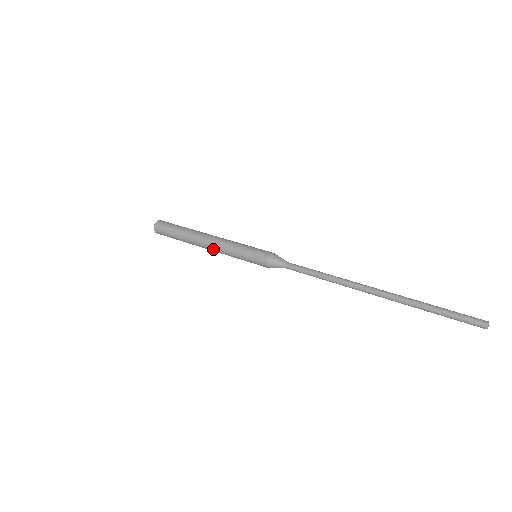
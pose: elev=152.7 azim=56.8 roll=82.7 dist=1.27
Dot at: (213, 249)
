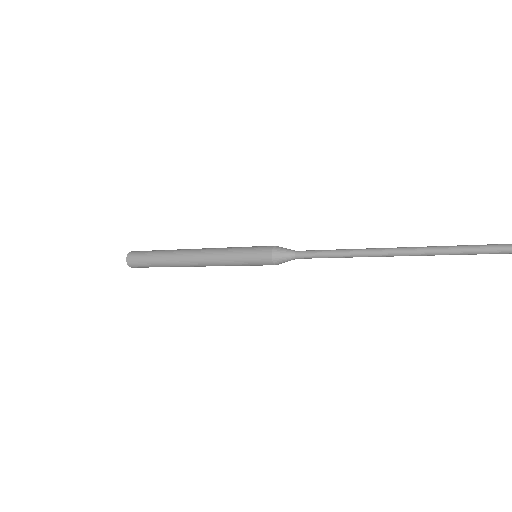
Dot at: (203, 265)
